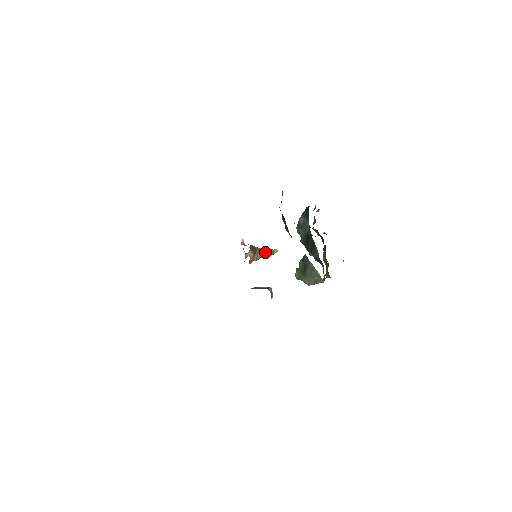
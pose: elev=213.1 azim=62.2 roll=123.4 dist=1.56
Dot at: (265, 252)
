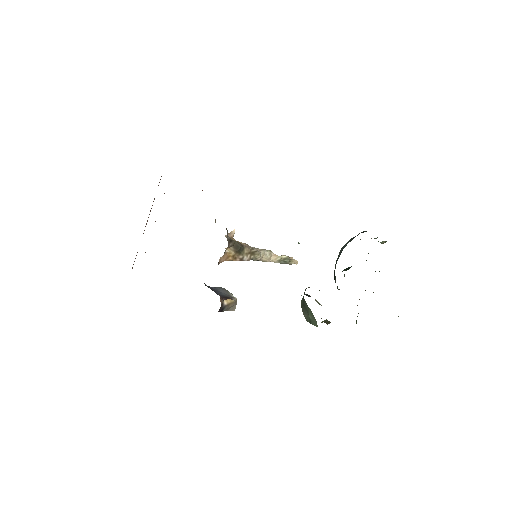
Dot at: (274, 257)
